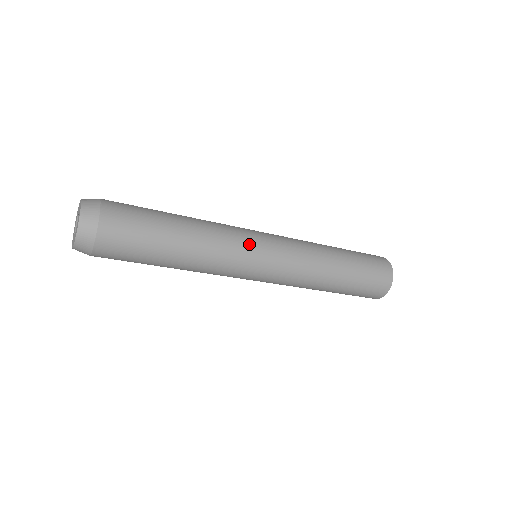
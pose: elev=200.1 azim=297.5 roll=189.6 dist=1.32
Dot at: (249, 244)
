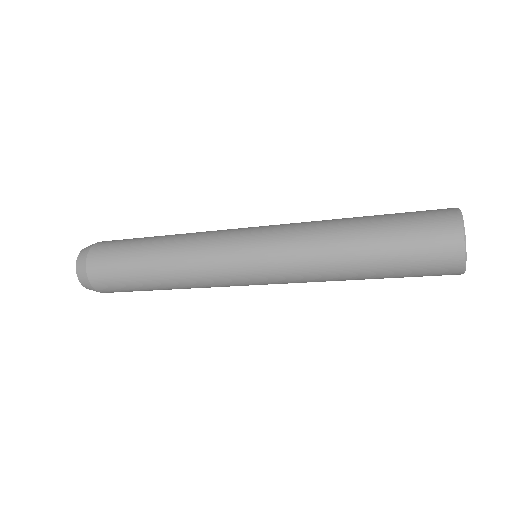
Dot at: (223, 261)
